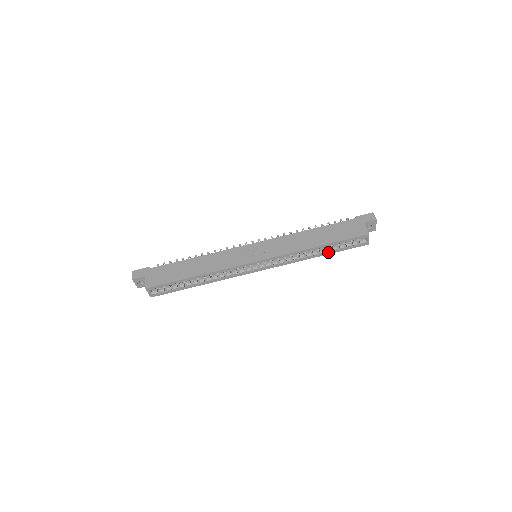
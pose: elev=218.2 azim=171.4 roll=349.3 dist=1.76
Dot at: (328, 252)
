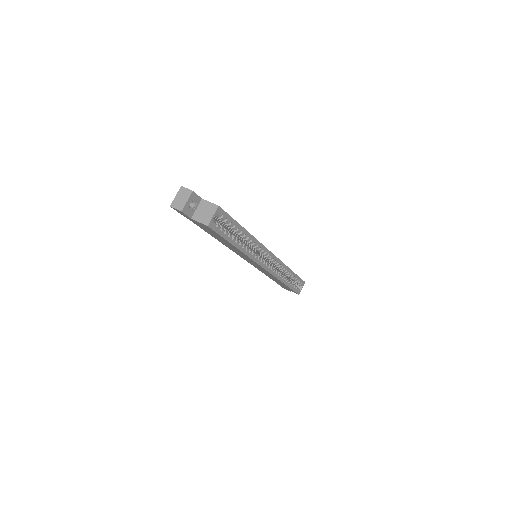
Dot at: (289, 284)
